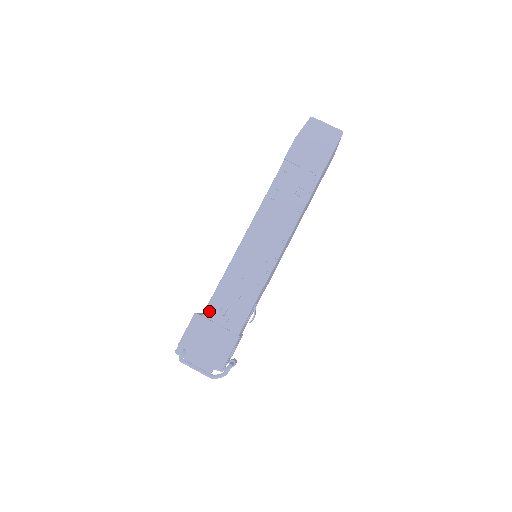
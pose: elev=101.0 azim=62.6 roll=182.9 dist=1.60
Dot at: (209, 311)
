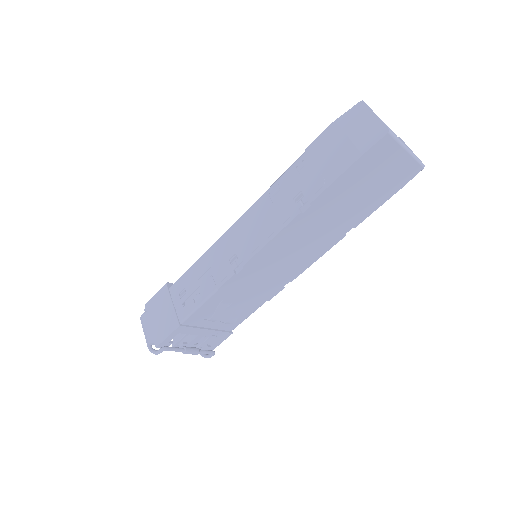
Dot at: (174, 287)
